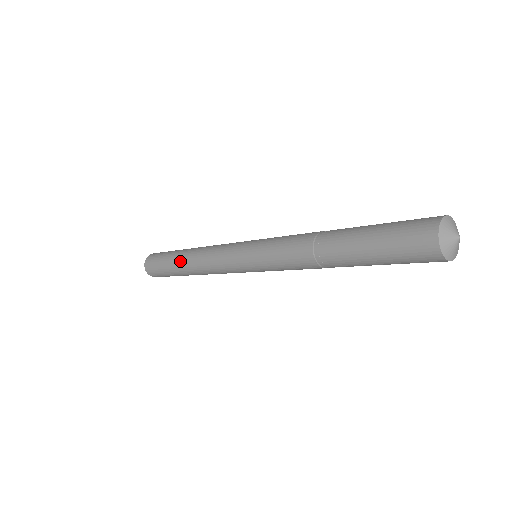
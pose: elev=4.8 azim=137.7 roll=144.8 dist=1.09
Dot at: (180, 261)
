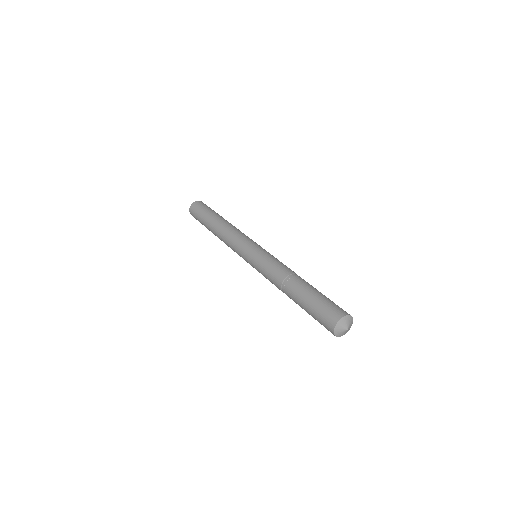
Dot at: (213, 223)
